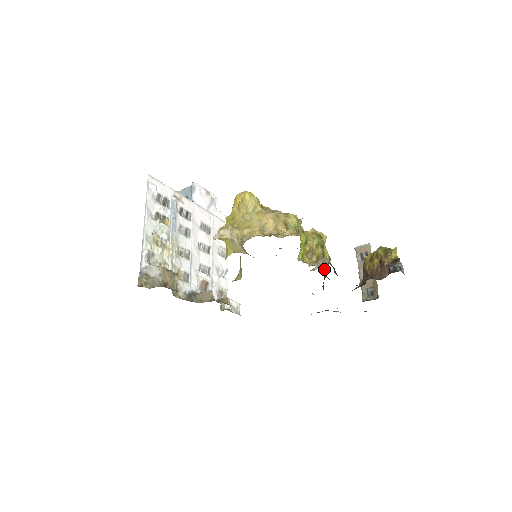
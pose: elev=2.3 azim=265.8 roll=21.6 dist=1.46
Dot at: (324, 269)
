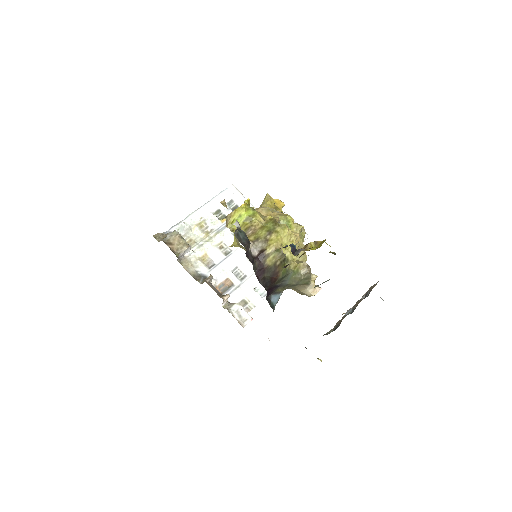
Dot at: (261, 255)
